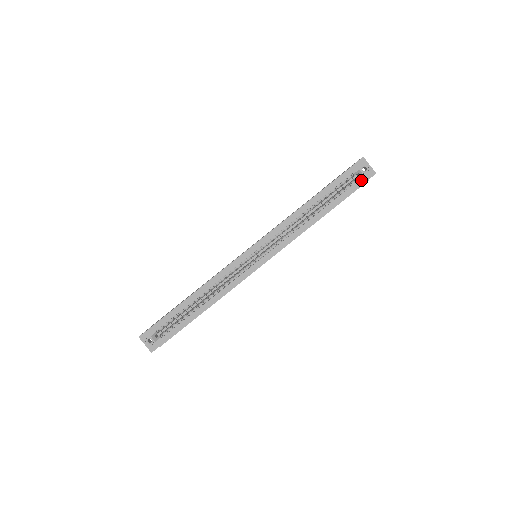
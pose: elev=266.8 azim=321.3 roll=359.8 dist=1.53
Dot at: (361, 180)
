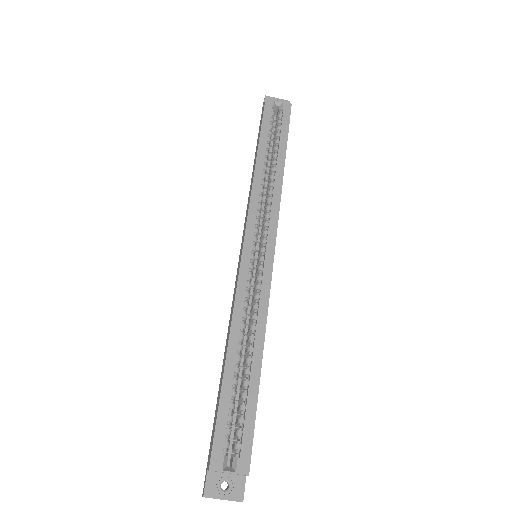
Dot at: (285, 108)
